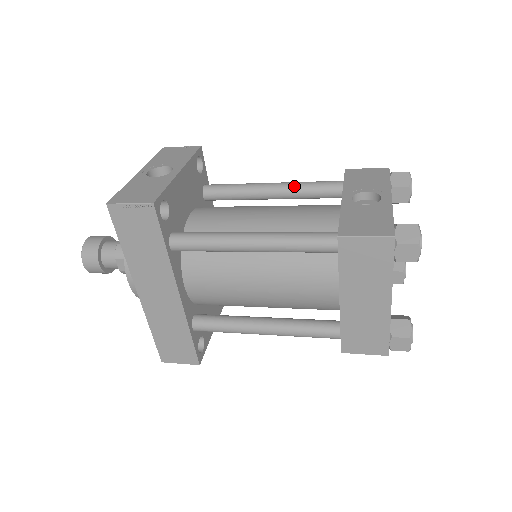
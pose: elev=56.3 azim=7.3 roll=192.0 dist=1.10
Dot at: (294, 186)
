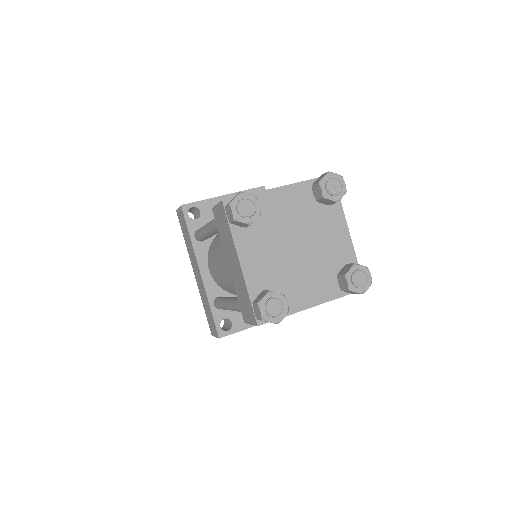
Dot at: occluded
